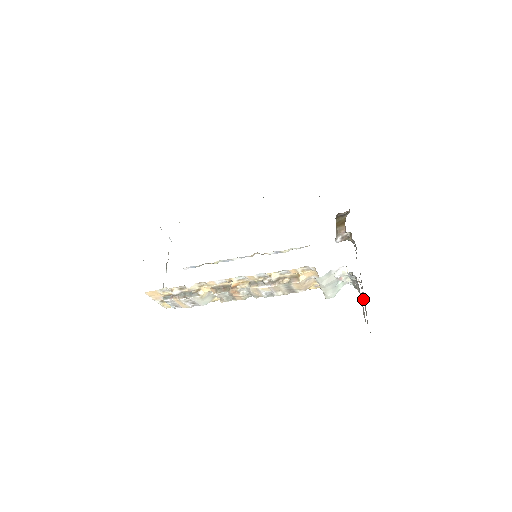
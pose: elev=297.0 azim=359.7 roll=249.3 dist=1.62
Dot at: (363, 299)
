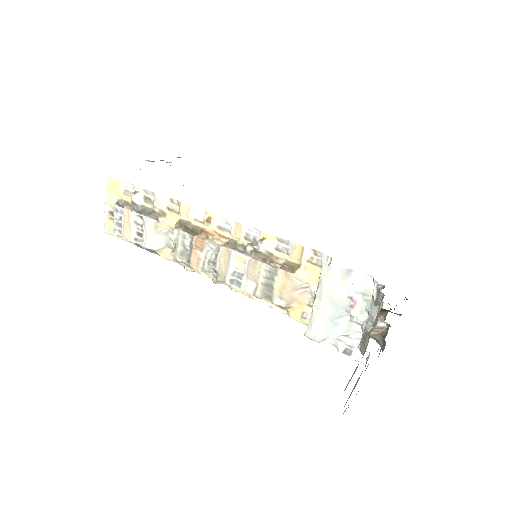
Dot at: occluded
